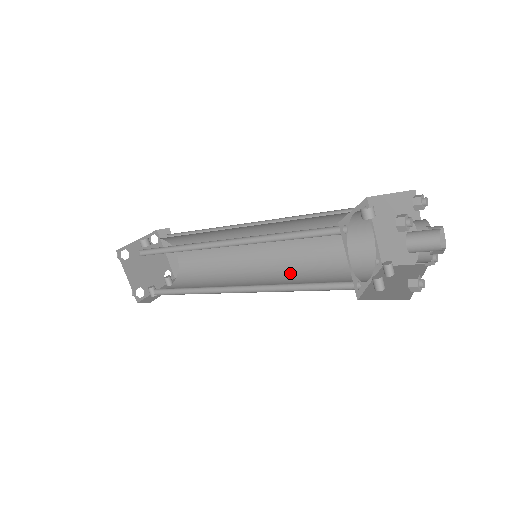
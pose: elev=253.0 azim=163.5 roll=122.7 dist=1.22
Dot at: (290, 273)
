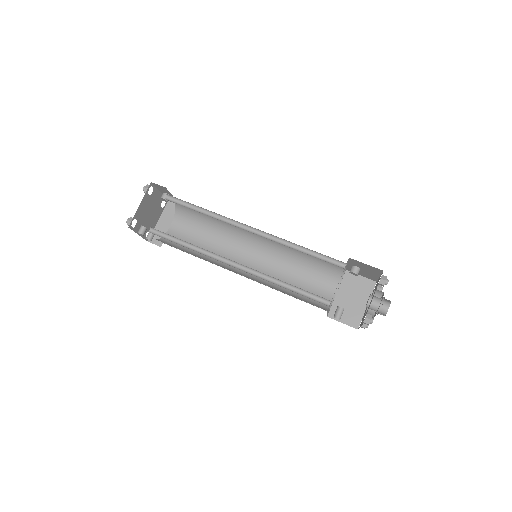
Dot at: (266, 283)
